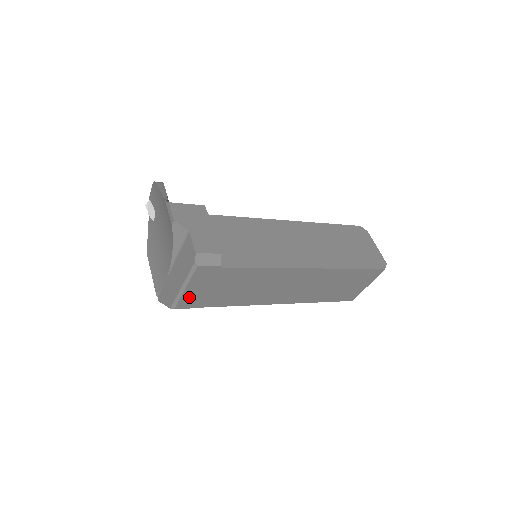
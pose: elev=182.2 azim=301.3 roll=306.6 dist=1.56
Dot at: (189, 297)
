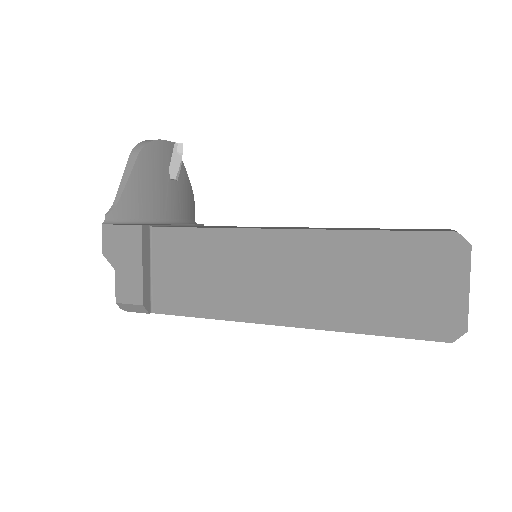
Dot at: occluded
